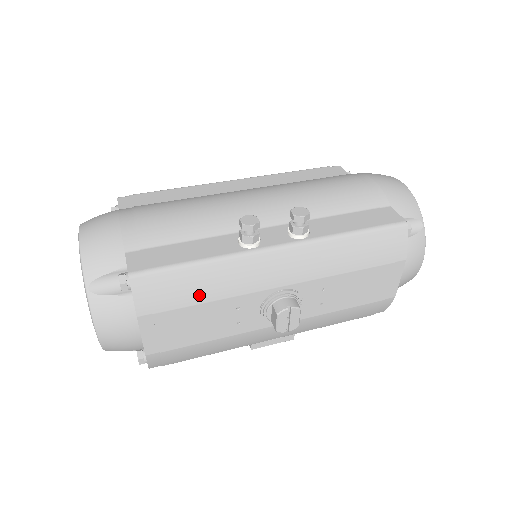
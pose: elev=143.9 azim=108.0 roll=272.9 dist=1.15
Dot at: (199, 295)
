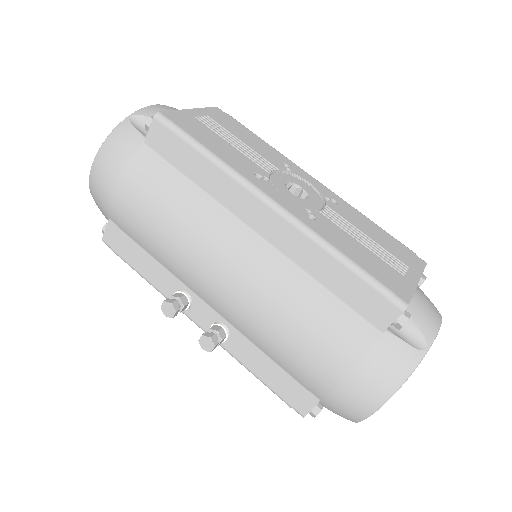
Dot at: occluded
